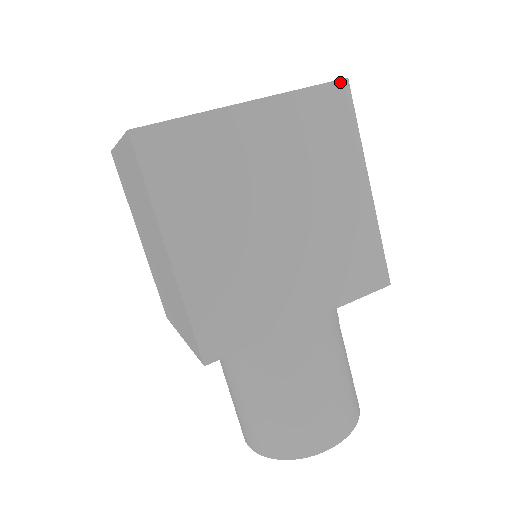
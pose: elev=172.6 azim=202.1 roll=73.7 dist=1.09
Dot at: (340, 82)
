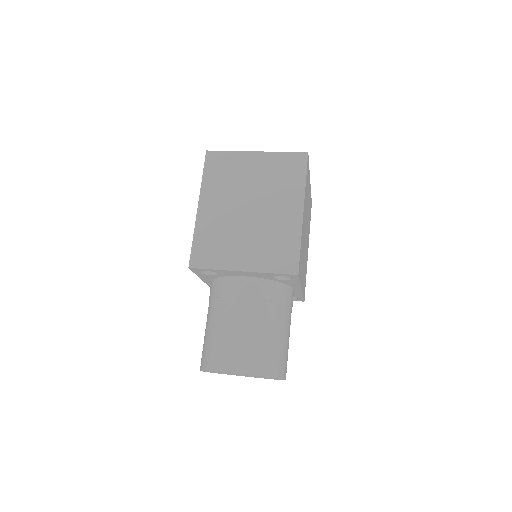
Dot at: occluded
